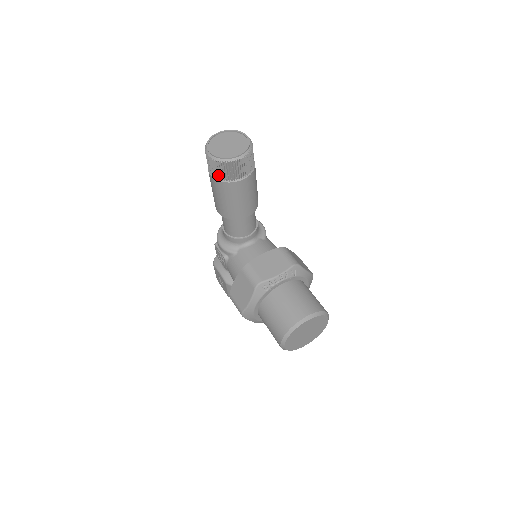
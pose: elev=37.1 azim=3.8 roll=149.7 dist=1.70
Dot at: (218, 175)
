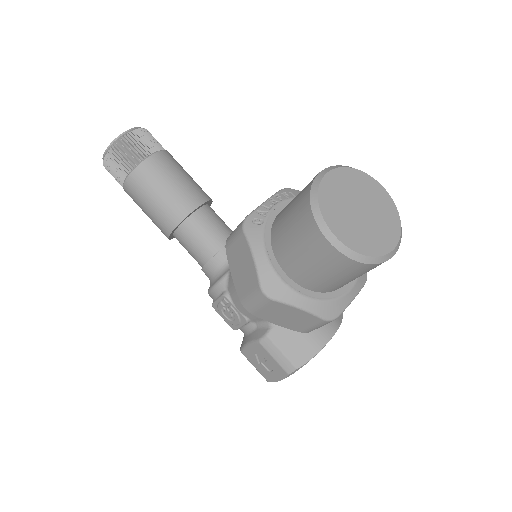
Dot at: (125, 169)
